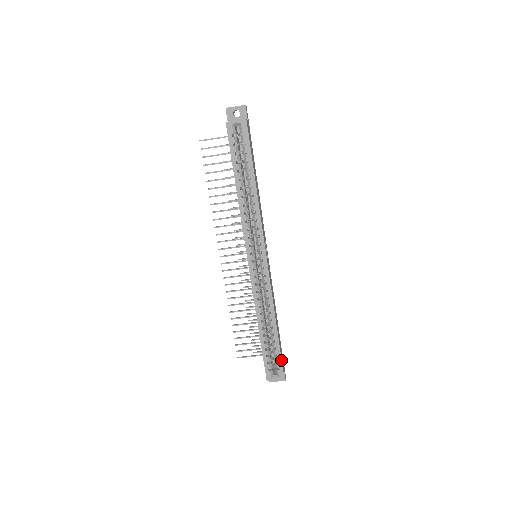
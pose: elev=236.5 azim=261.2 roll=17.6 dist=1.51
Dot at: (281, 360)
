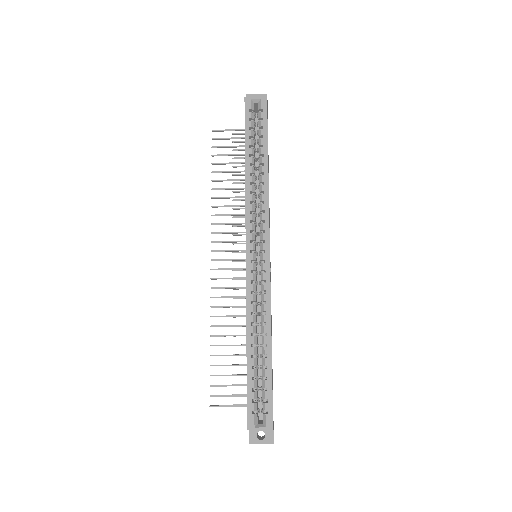
Dot at: (272, 398)
